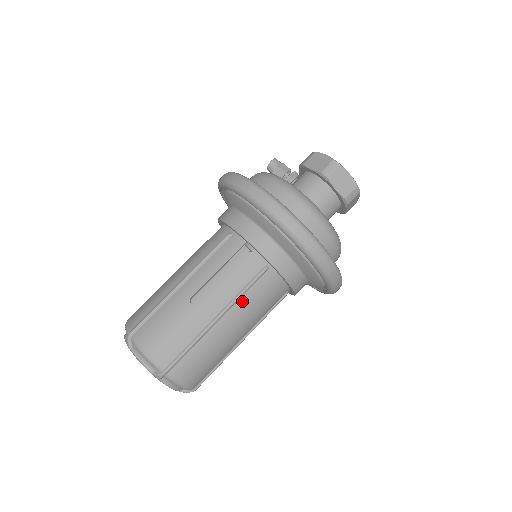
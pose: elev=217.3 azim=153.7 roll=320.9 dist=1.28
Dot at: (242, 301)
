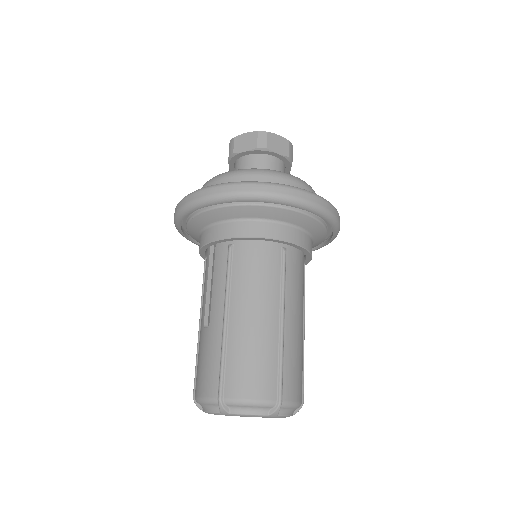
Dot at: (234, 287)
